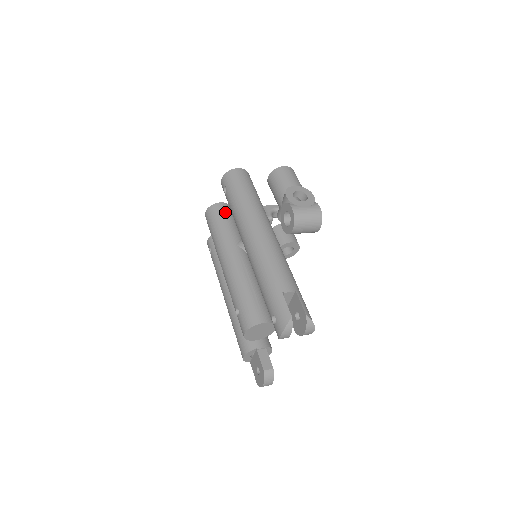
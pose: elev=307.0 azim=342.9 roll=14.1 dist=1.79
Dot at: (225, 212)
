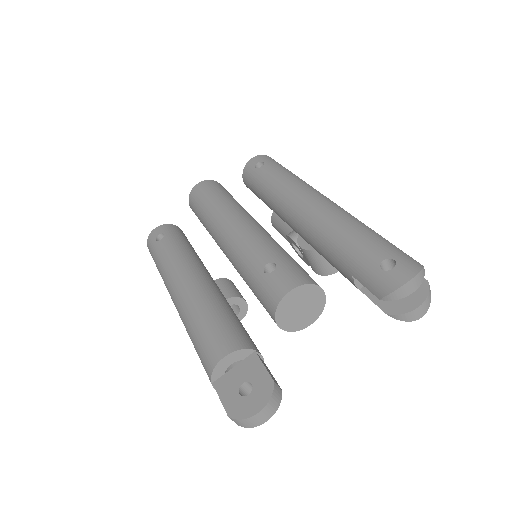
Dot at: occluded
